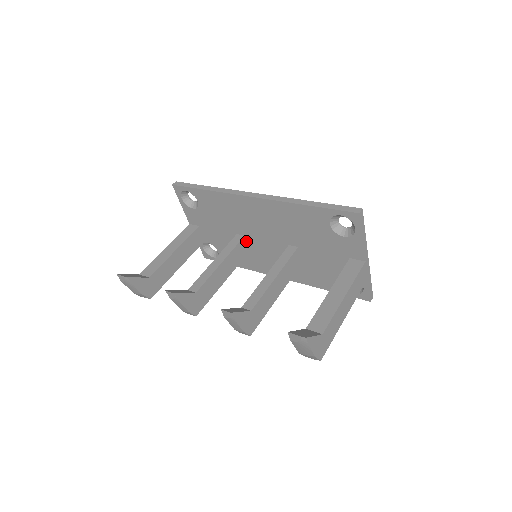
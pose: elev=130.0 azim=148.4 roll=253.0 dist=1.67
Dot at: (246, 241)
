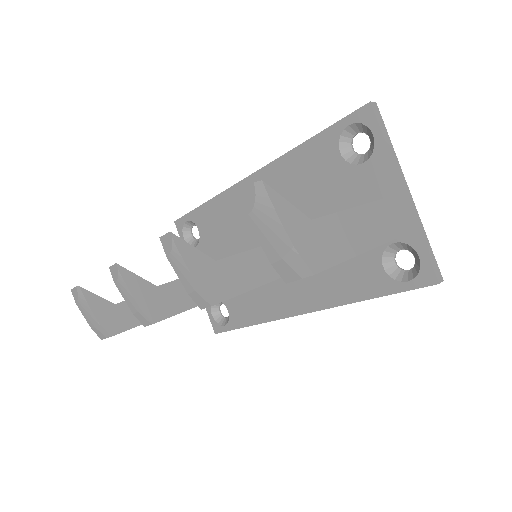
Dot at: occluded
